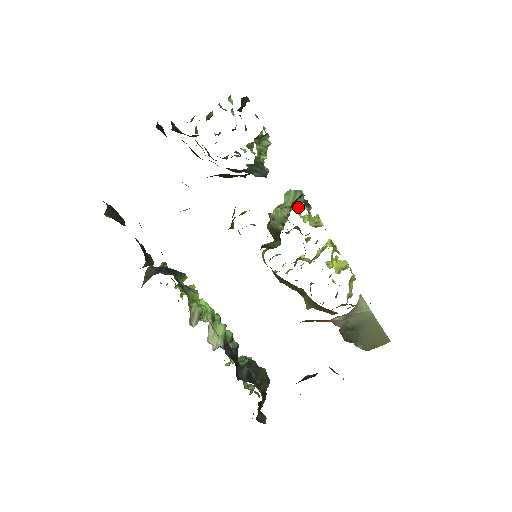
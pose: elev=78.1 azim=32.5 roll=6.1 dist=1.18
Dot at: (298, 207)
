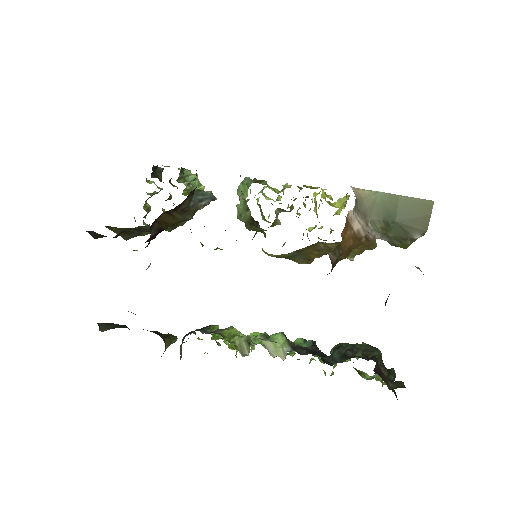
Dot at: (263, 195)
